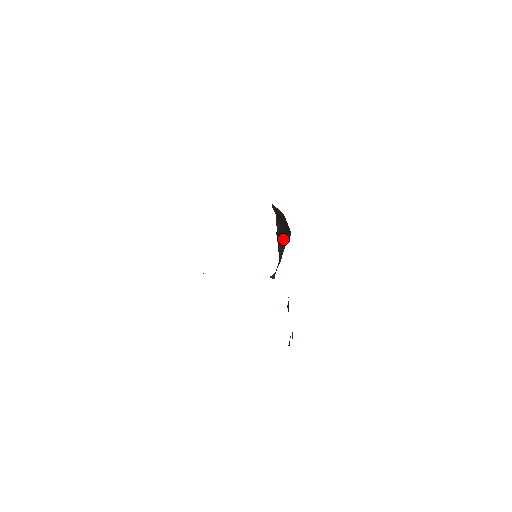
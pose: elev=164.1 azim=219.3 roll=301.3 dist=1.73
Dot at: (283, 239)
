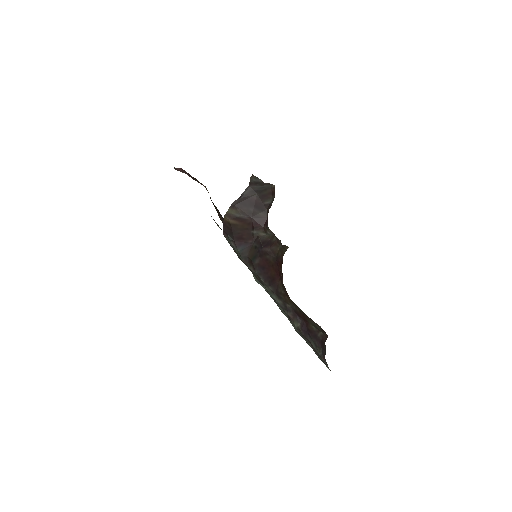
Dot at: (264, 239)
